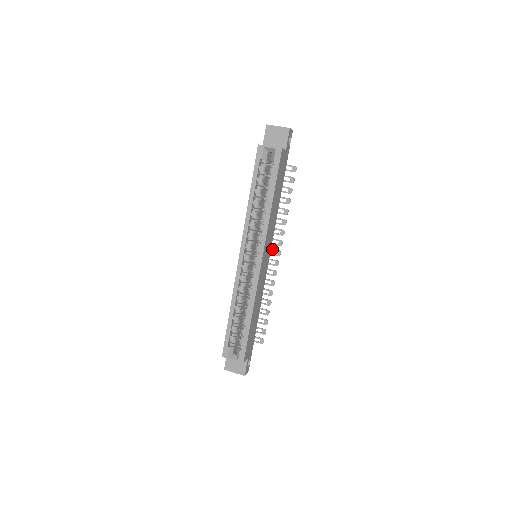
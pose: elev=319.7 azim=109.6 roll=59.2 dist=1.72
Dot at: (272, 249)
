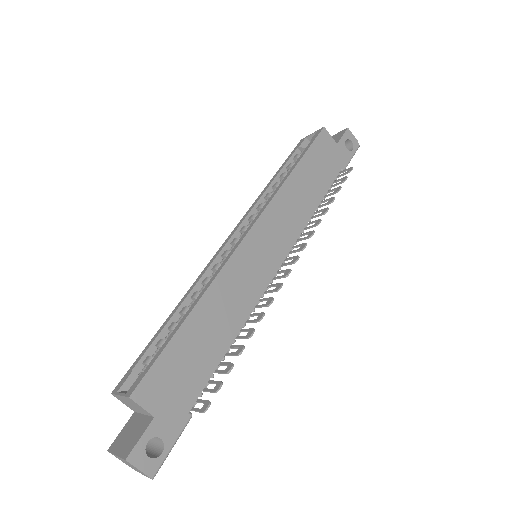
Dot at: (289, 258)
